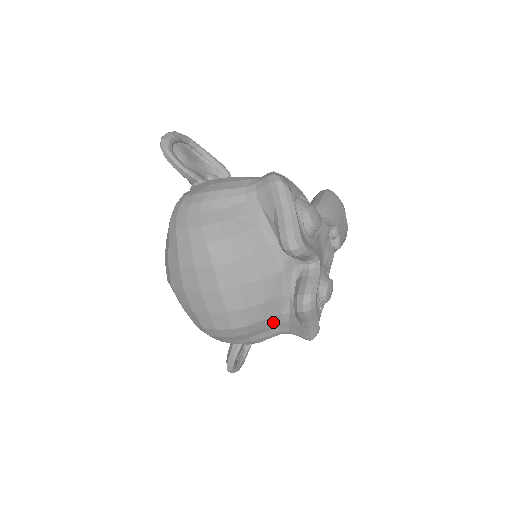
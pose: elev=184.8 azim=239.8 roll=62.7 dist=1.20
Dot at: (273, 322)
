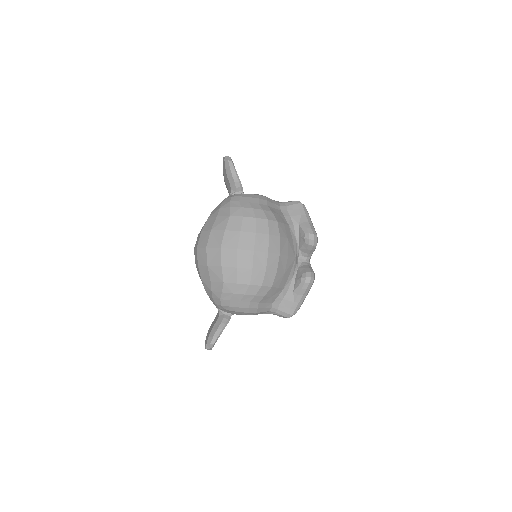
Dot at: (276, 294)
